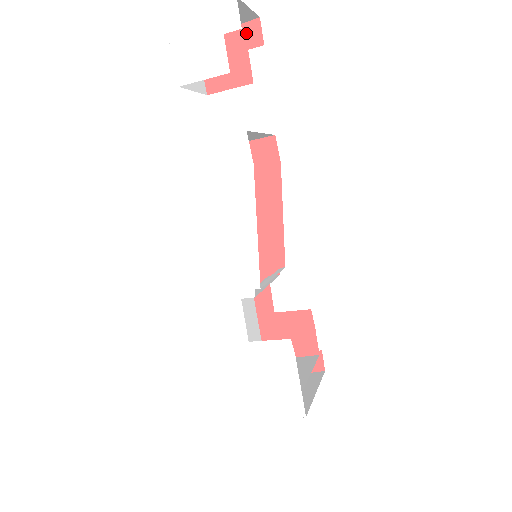
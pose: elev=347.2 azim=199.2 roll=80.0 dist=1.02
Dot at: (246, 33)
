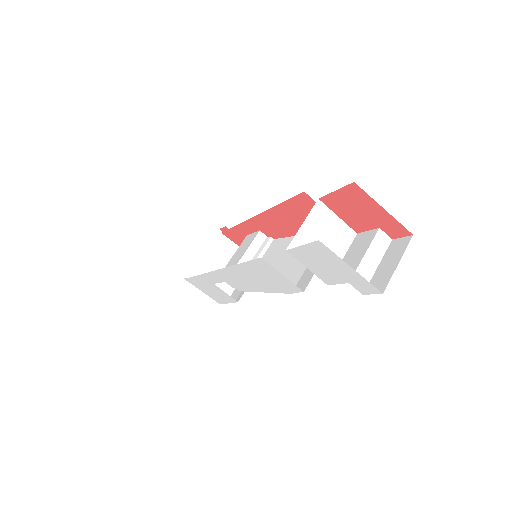
Dot at: (392, 225)
